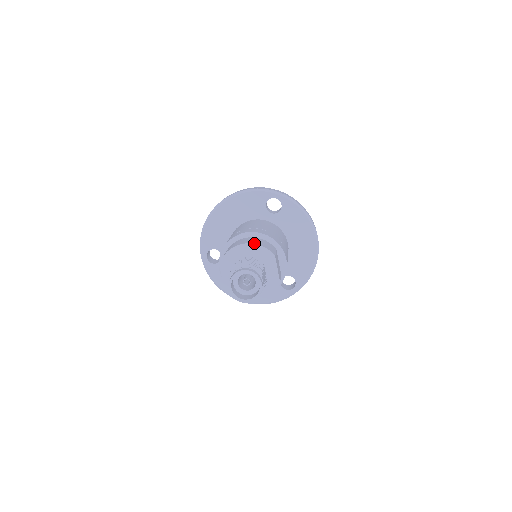
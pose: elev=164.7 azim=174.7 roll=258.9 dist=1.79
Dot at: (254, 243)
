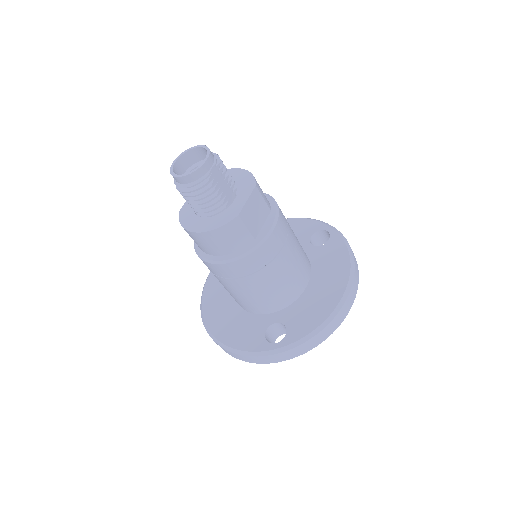
Dot at: (246, 170)
